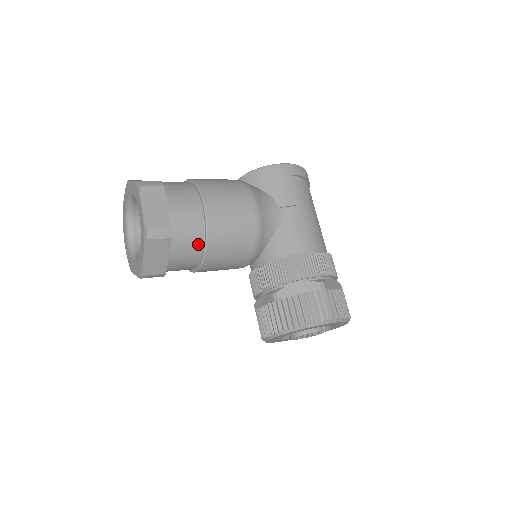
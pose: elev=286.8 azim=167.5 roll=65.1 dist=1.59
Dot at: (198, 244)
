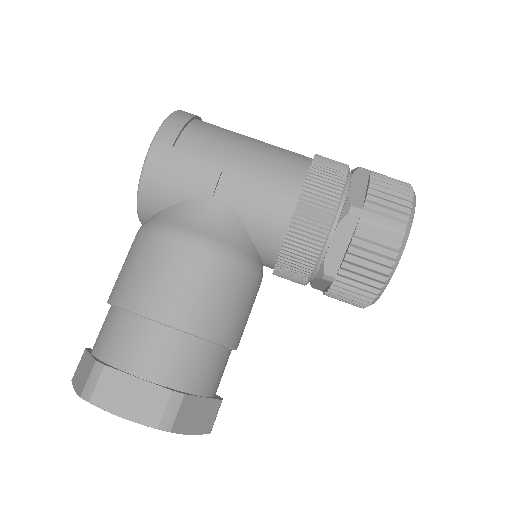
Dot at: (208, 352)
